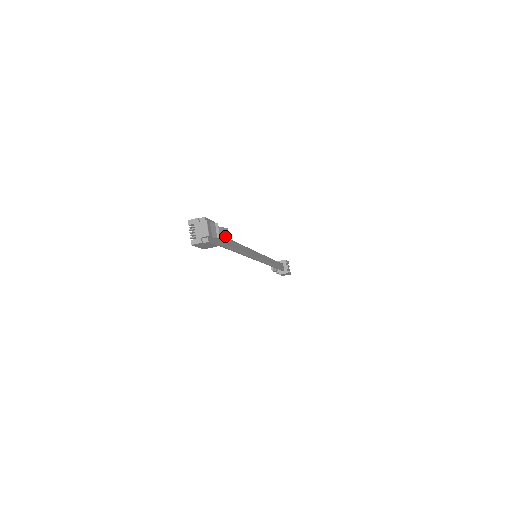
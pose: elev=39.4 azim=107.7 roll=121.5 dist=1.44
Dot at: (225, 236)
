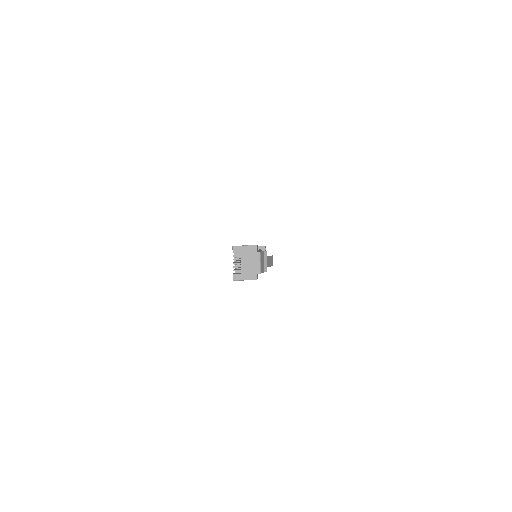
Dot at: (269, 266)
